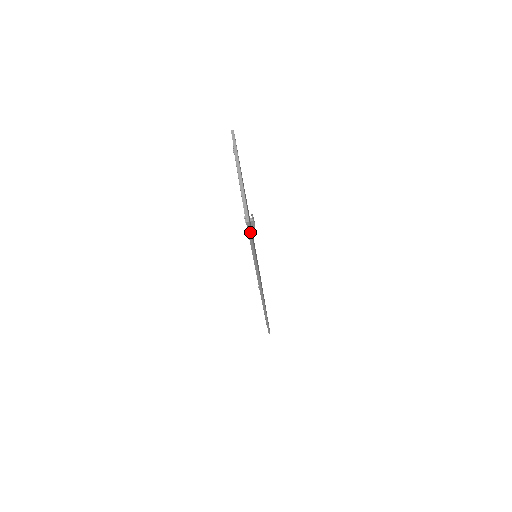
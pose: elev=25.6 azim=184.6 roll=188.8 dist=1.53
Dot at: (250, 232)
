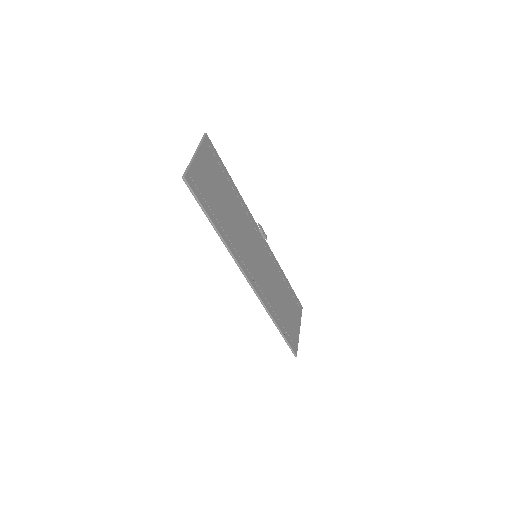
Dot at: (191, 191)
